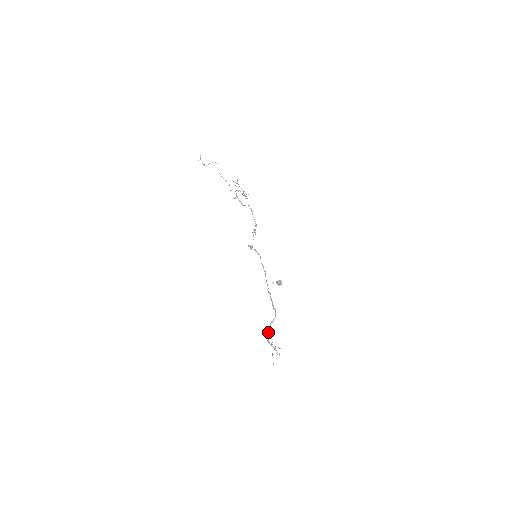
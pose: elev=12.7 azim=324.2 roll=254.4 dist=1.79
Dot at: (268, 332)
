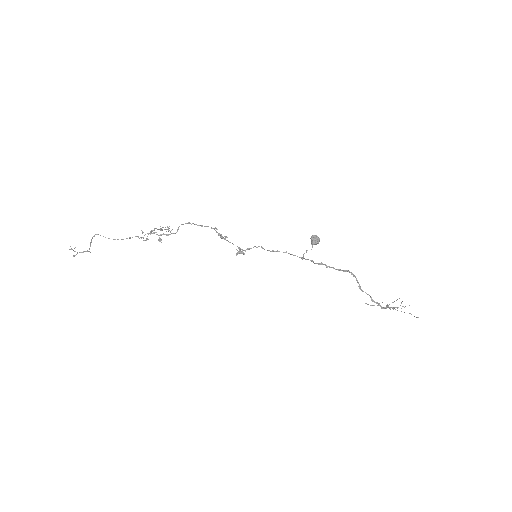
Dot at: occluded
